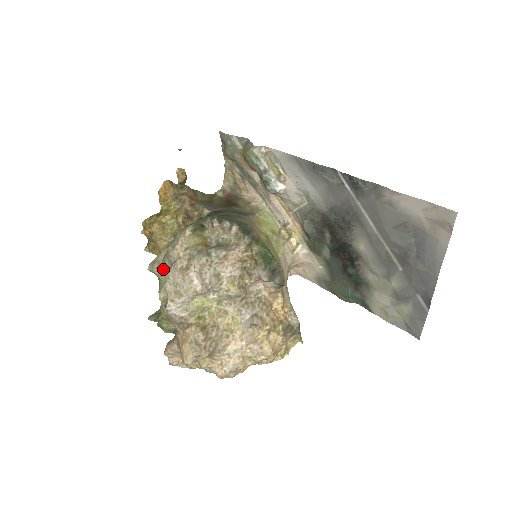
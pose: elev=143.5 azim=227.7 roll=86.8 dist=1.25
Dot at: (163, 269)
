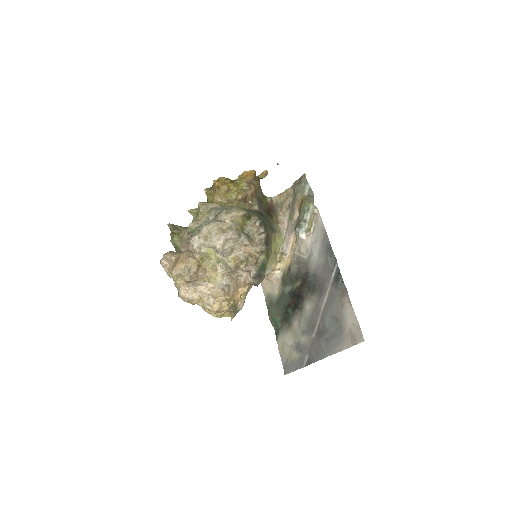
Dot at: (206, 213)
